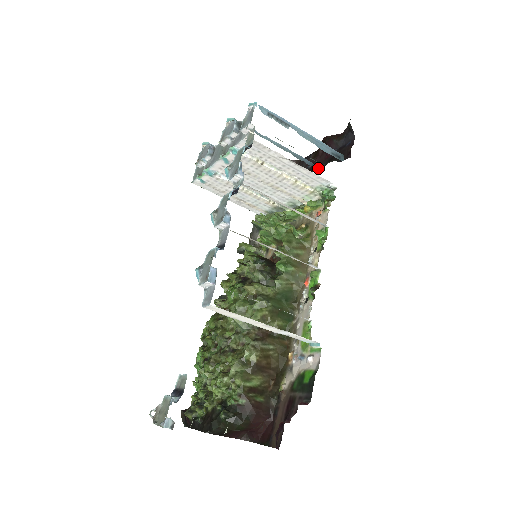
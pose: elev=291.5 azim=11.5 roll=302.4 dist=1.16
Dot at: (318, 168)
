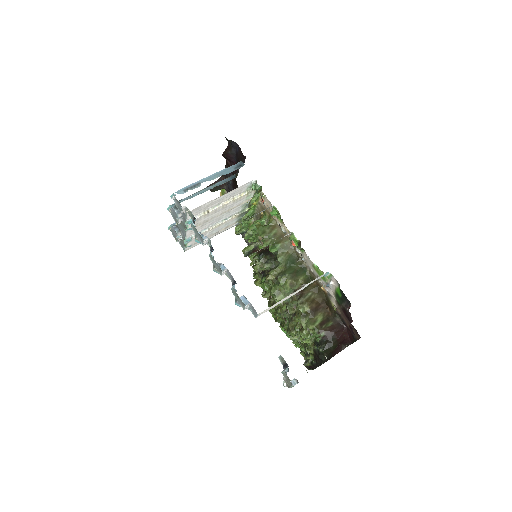
Dot at: (237, 174)
